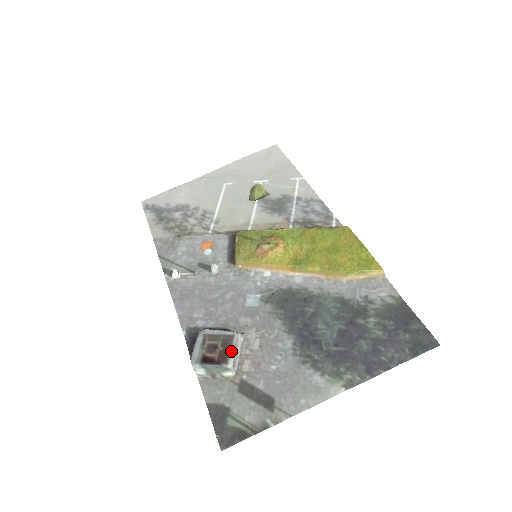
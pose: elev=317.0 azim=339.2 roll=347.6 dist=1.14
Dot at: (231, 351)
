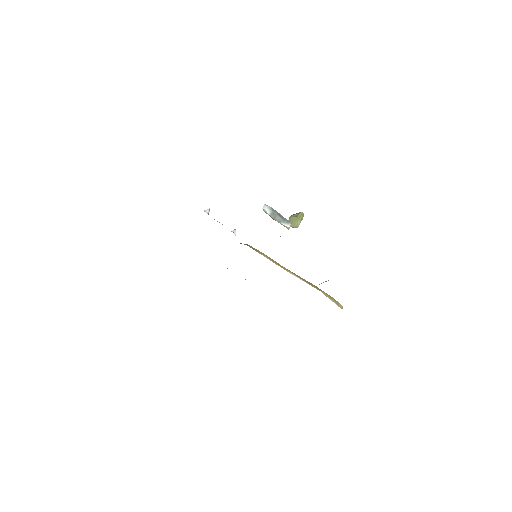
Dot at: occluded
